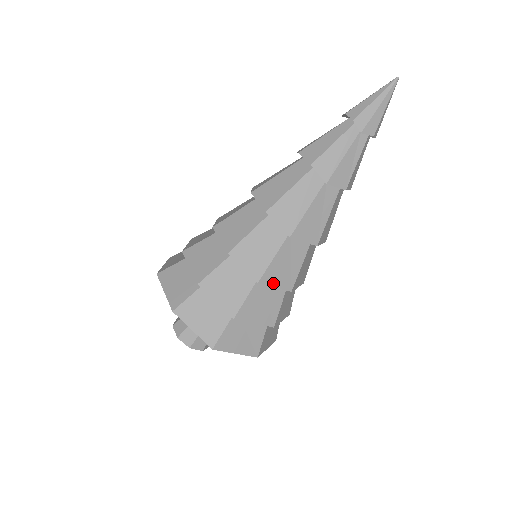
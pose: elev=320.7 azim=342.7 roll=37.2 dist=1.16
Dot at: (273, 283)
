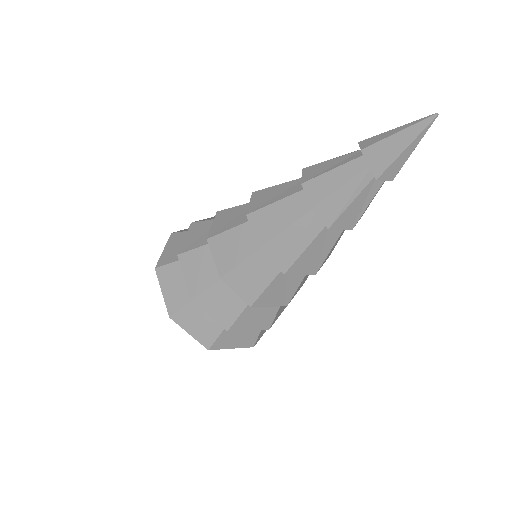
Dot at: (267, 304)
